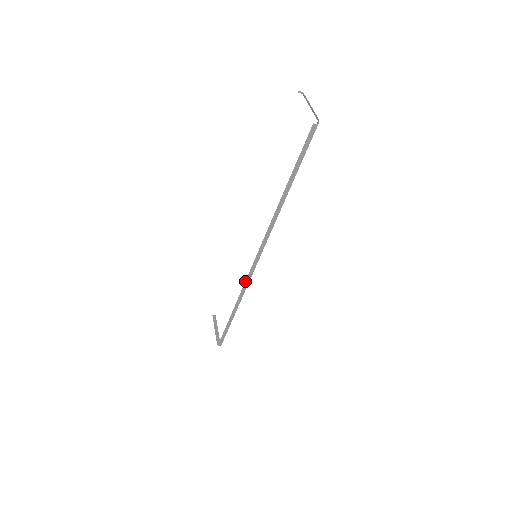
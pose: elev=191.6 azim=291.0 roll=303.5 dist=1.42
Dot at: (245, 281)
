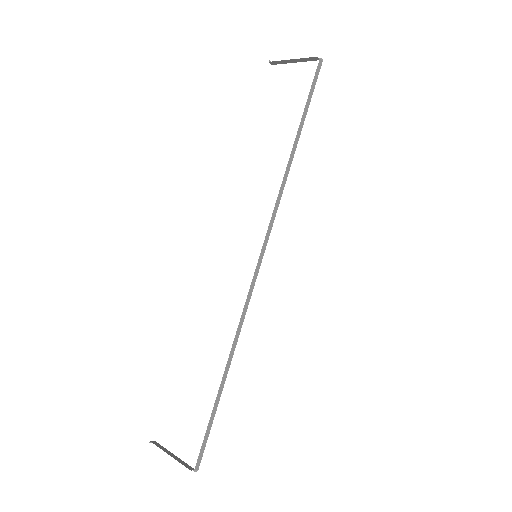
Dot at: (245, 302)
